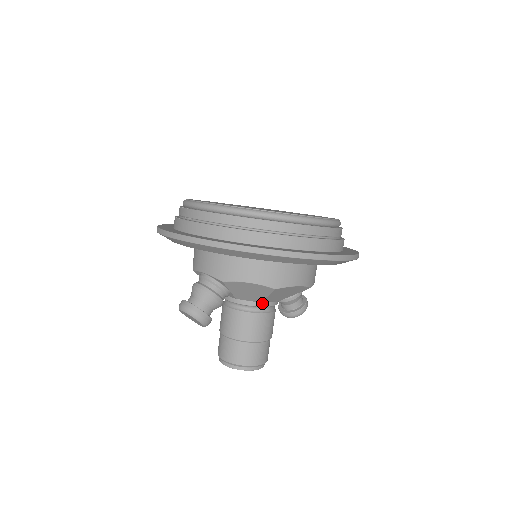
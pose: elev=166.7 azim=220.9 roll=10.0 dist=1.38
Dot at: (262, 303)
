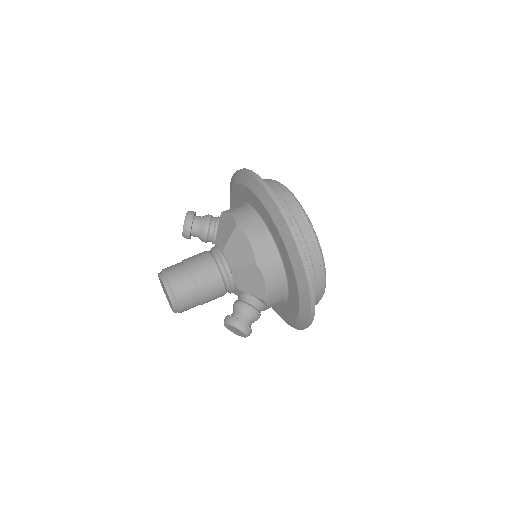
Dot at: (222, 255)
